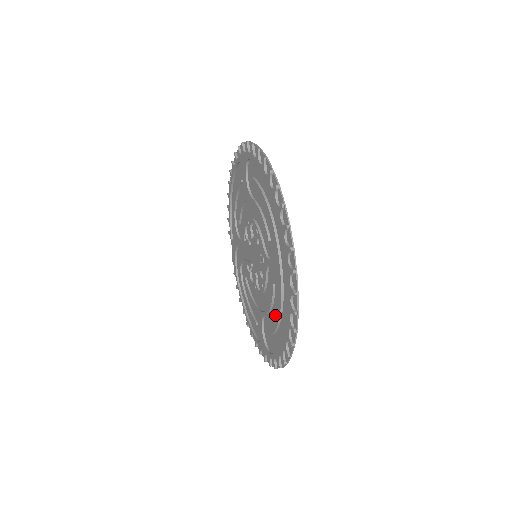
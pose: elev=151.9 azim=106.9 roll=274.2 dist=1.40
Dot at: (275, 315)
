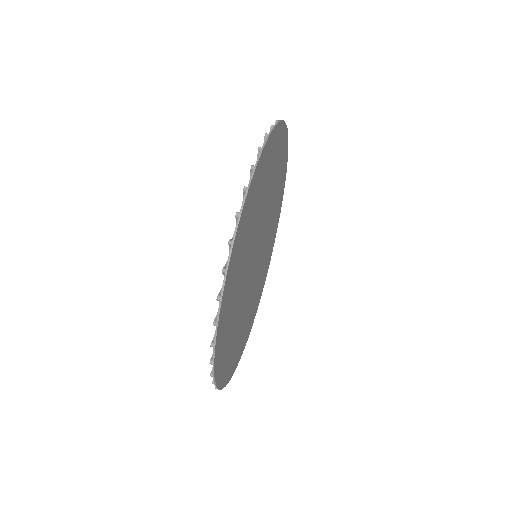
Dot at: (232, 331)
